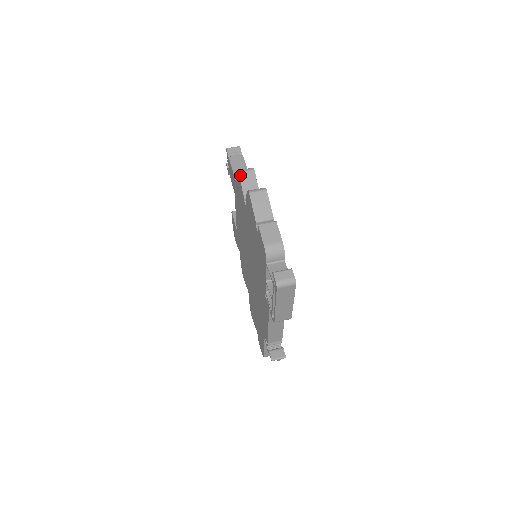
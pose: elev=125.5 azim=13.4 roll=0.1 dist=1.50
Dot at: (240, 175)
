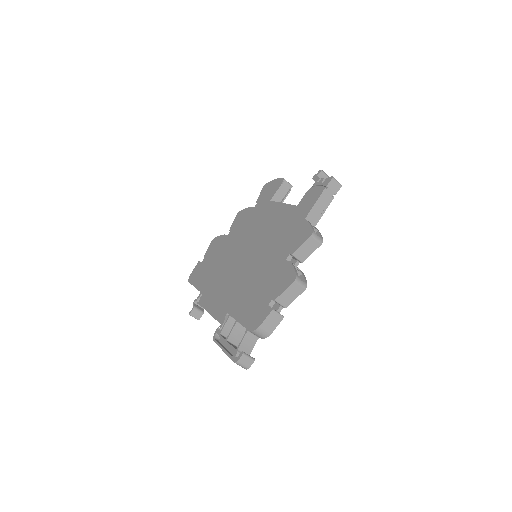
Dot at: (310, 239)
